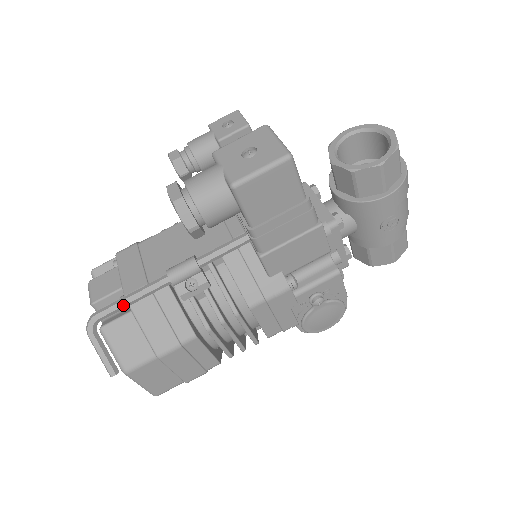
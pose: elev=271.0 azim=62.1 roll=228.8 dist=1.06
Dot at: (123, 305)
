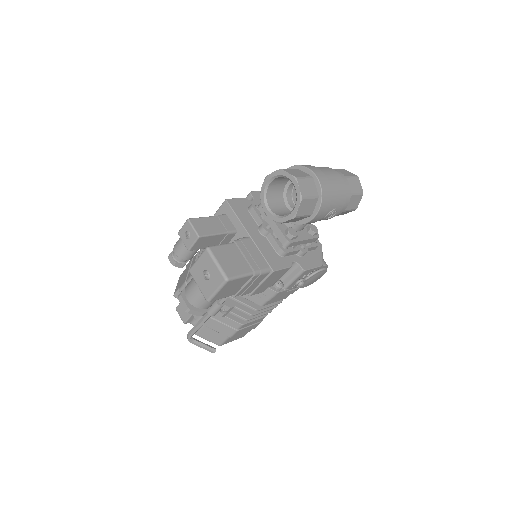
Dot at: occluded
